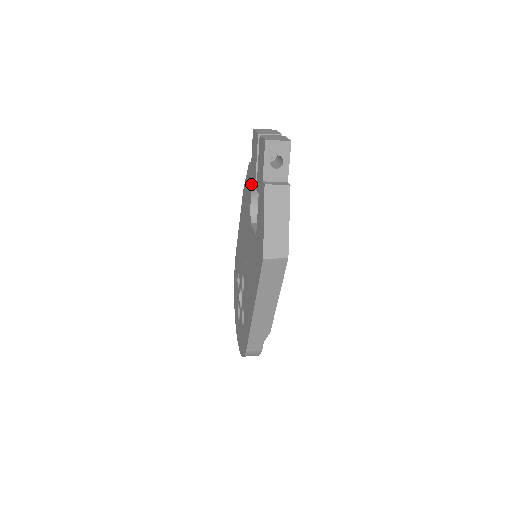
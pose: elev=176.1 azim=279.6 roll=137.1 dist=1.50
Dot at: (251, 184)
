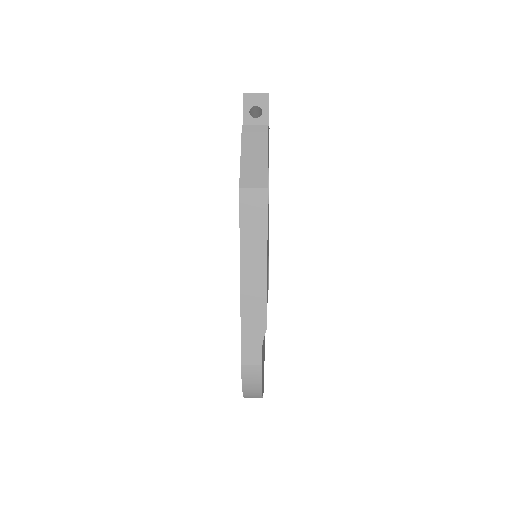
Dot at: occluded
